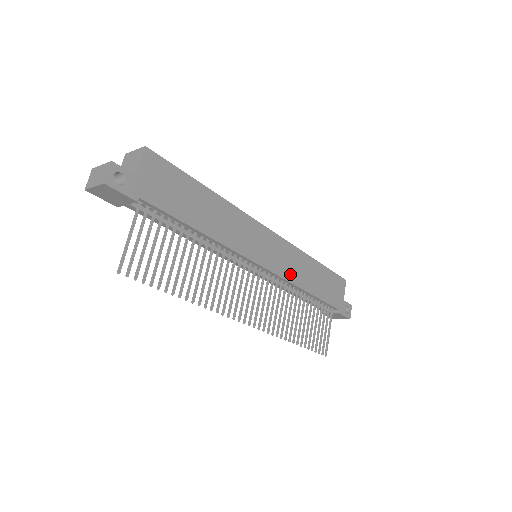
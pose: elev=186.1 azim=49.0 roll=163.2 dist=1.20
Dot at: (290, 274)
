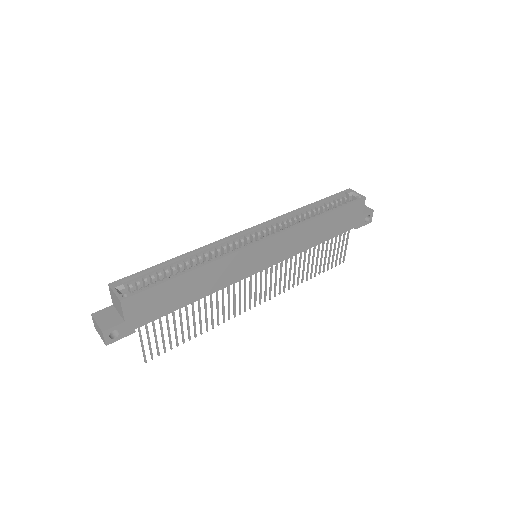
Dot at: (293, 250)
